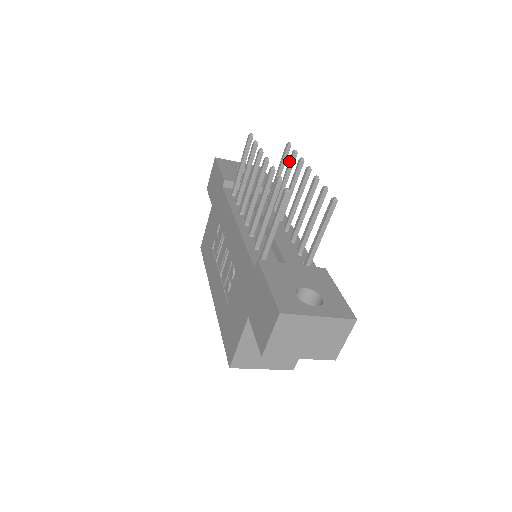
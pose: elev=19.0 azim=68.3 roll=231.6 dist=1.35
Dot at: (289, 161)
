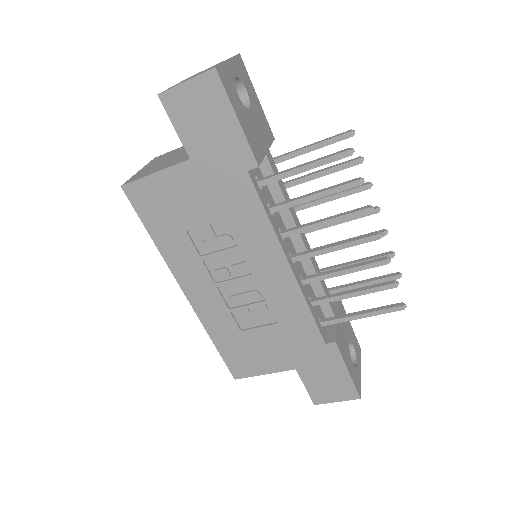
Dot at: (347, 165)
